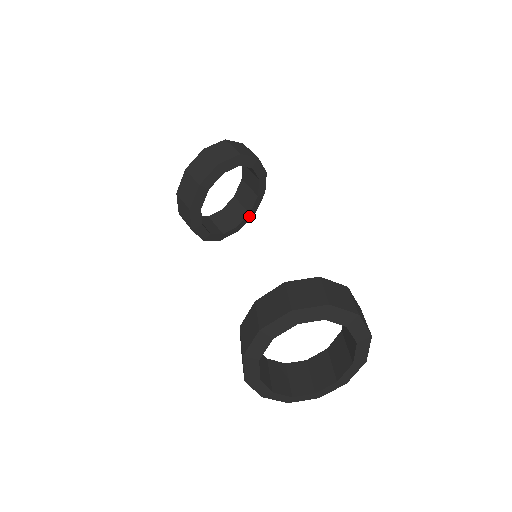
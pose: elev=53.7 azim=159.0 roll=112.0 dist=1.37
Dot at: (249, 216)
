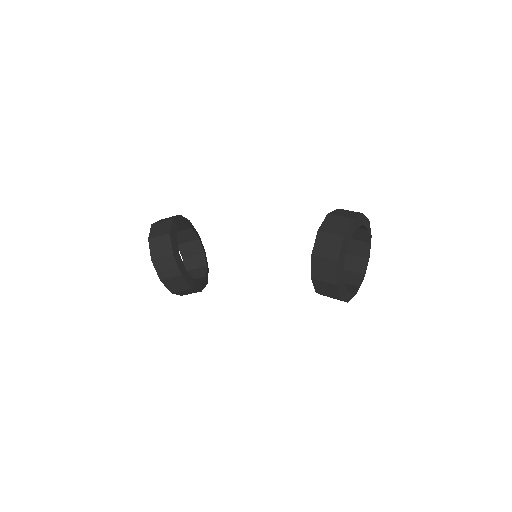
Dot at: (200, 240)
